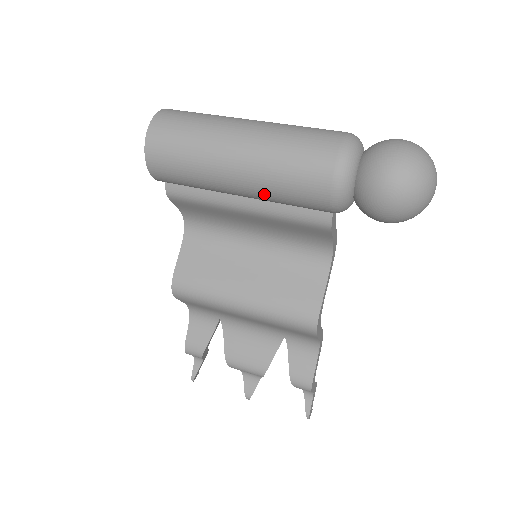
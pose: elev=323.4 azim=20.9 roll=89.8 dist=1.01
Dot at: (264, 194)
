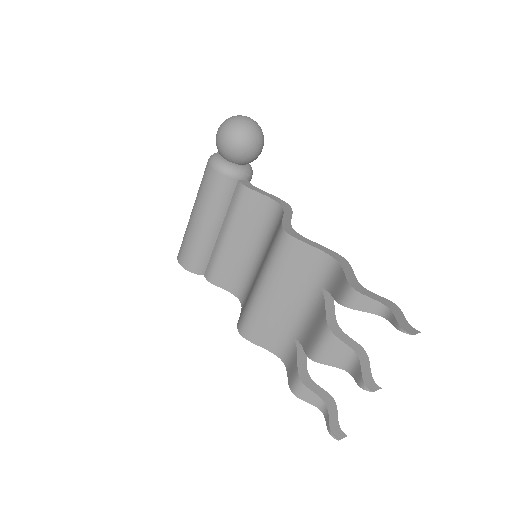
Dot at: (207, 208)
